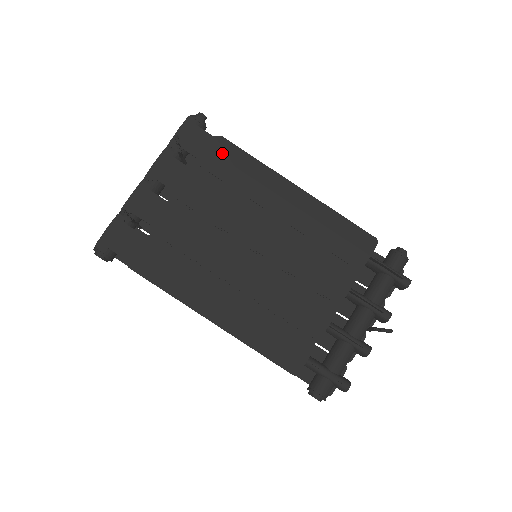
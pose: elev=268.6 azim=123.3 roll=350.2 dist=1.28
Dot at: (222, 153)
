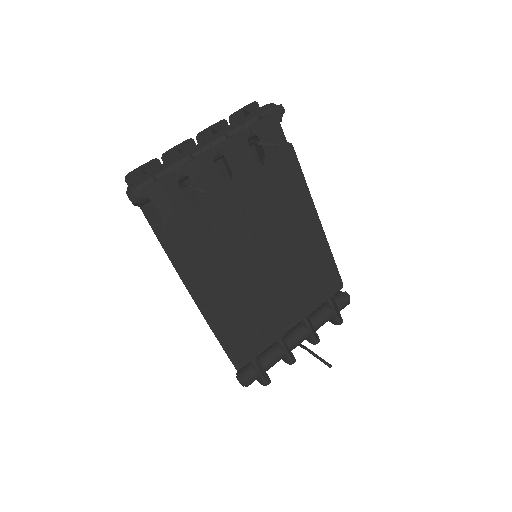
Dot at: (285, 161)
